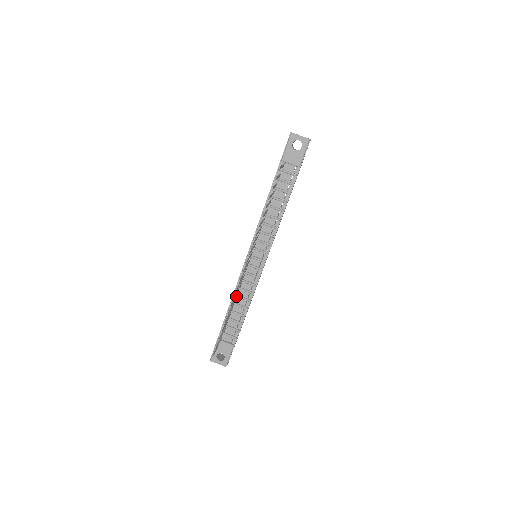
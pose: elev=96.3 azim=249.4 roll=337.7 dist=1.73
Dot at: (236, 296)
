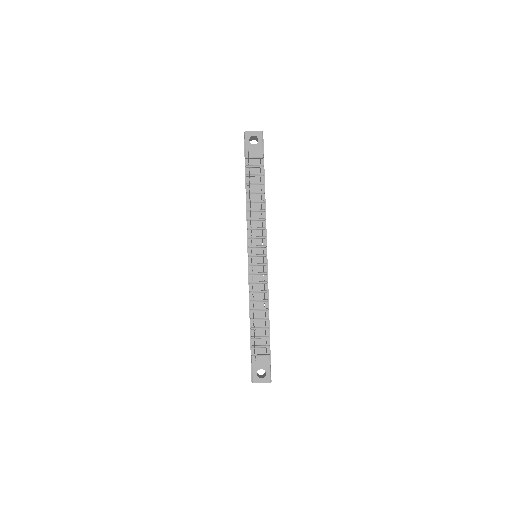
Dot at: (252, 301)
